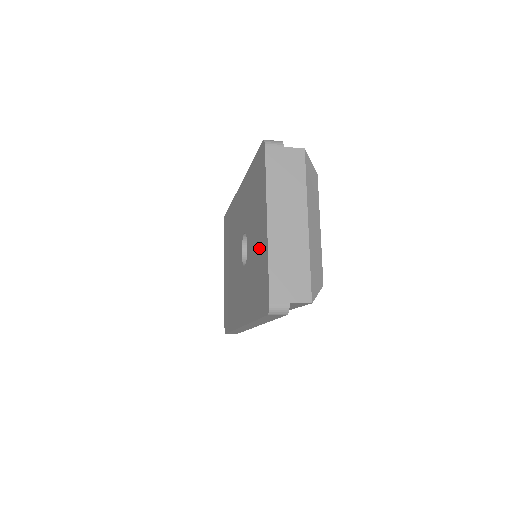
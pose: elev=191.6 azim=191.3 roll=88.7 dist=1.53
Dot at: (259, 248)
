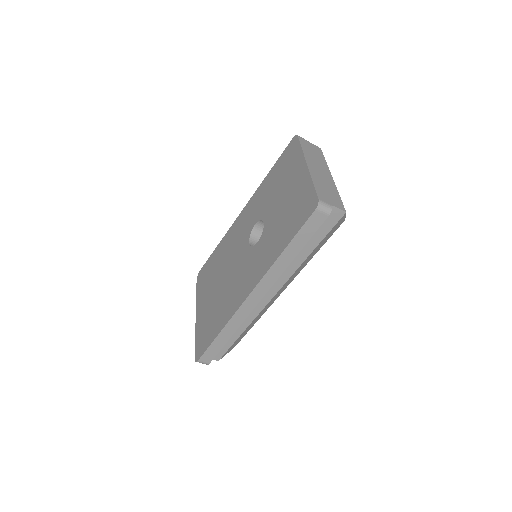
Dot at: (292, 193)
